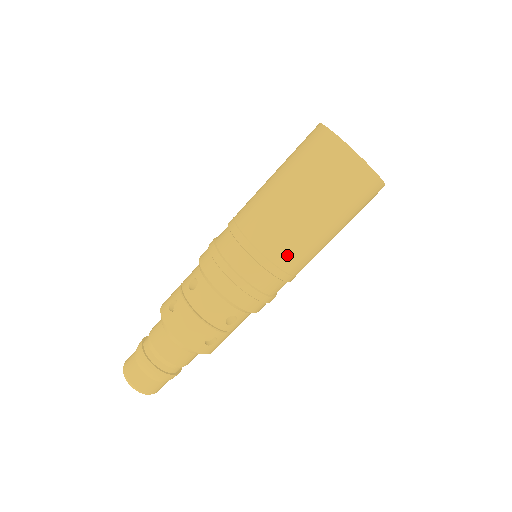
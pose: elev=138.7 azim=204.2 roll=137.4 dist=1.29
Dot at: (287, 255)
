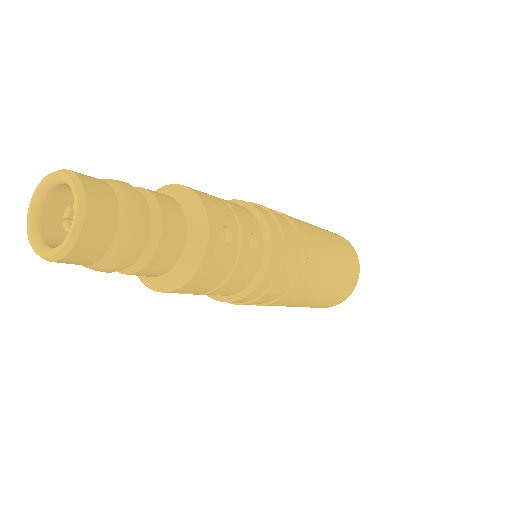
Dot at: (312, 241)
